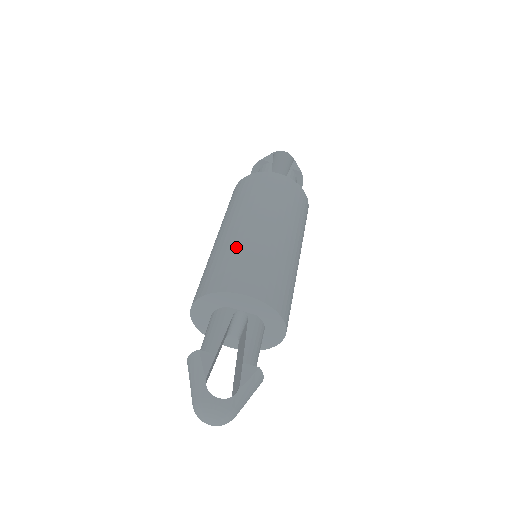
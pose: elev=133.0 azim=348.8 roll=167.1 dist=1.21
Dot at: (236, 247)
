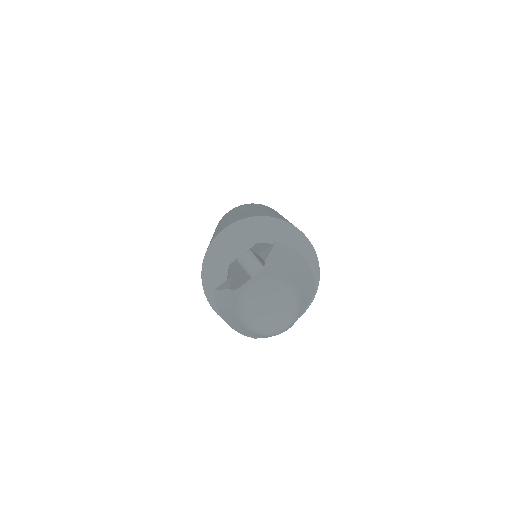
Dot at: occluded
